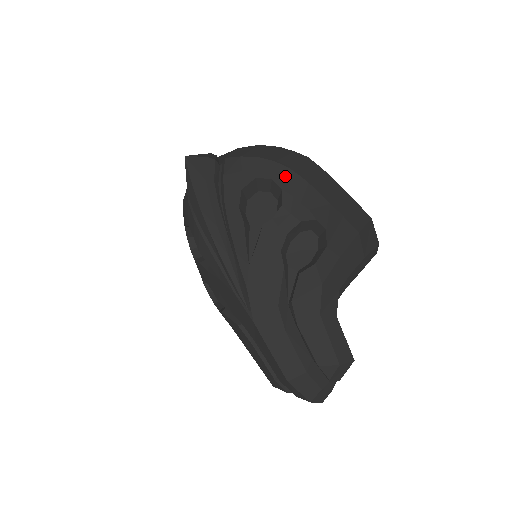
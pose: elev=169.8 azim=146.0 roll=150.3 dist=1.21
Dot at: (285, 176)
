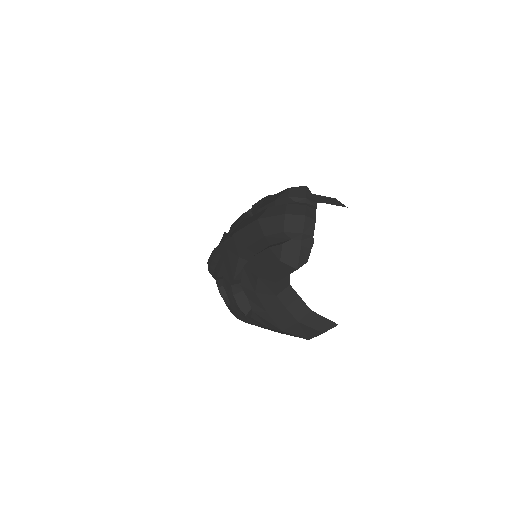
Dot at: occluded
